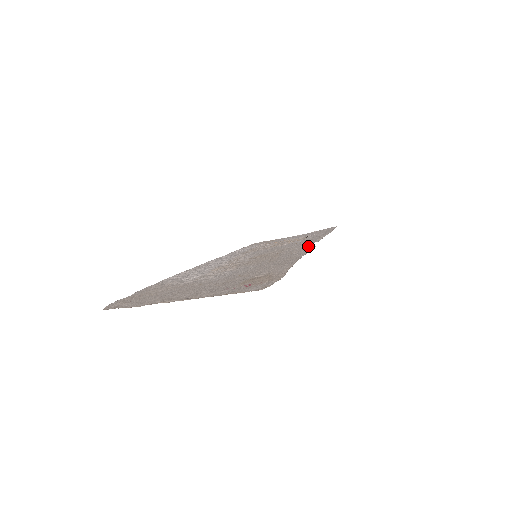
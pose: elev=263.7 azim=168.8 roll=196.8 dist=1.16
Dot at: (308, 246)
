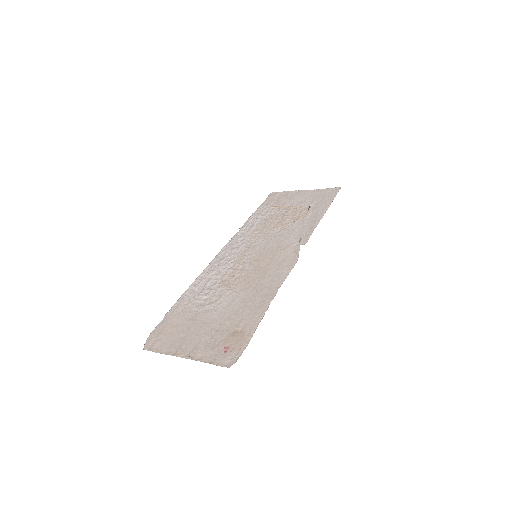
Dot at: (295, 253)
